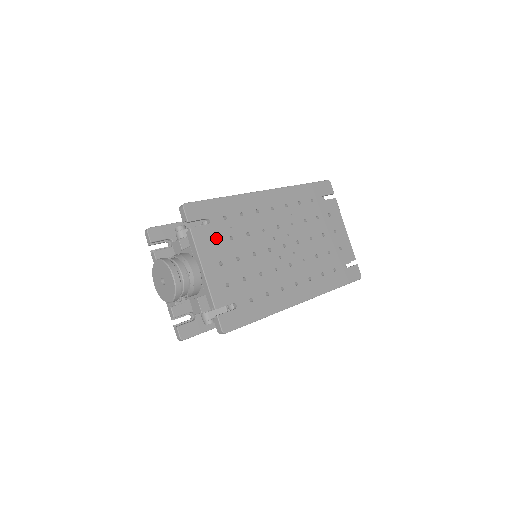
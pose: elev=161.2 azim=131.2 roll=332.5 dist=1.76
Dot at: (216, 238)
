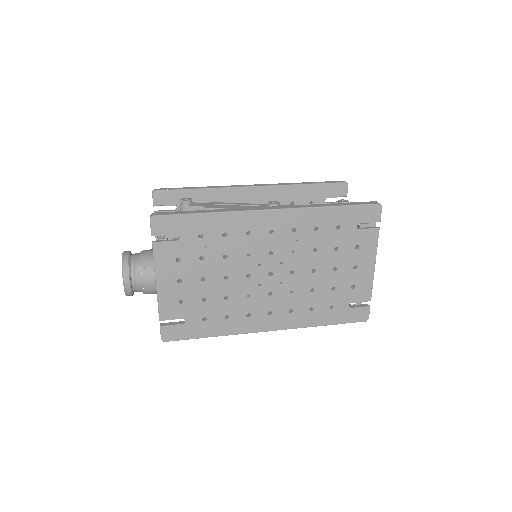
Dot at: (182, 256)
